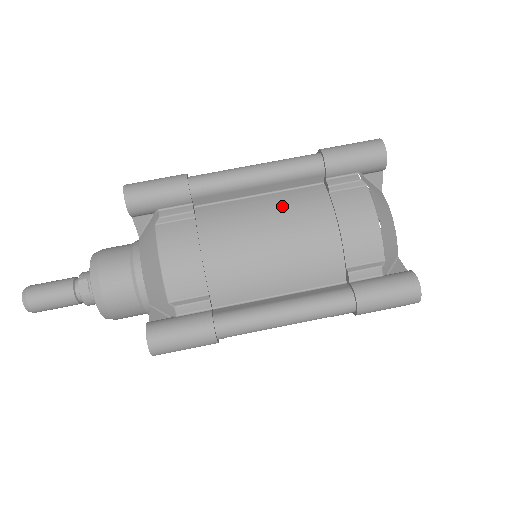
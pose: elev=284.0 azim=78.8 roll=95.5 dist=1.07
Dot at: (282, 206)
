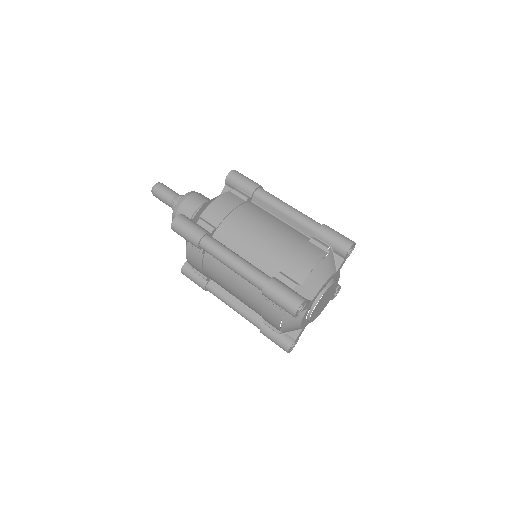
Dot at: (284, 228)
